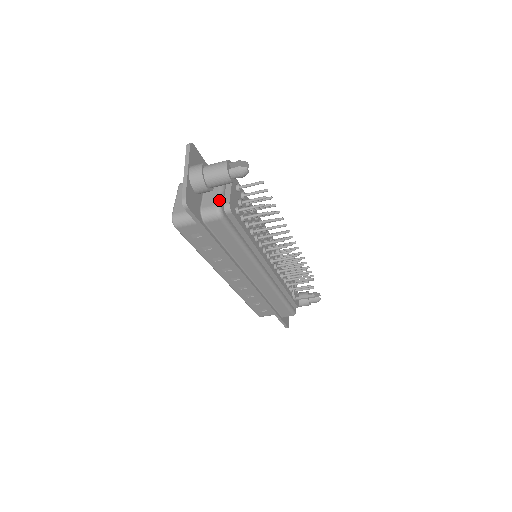
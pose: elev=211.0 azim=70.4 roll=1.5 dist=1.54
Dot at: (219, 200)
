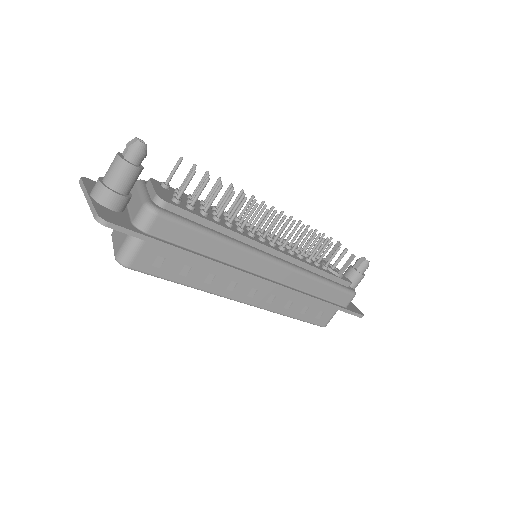
Dot at: (143, 200)
